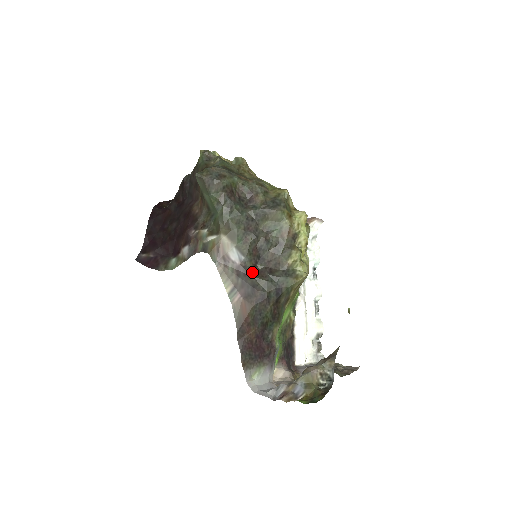
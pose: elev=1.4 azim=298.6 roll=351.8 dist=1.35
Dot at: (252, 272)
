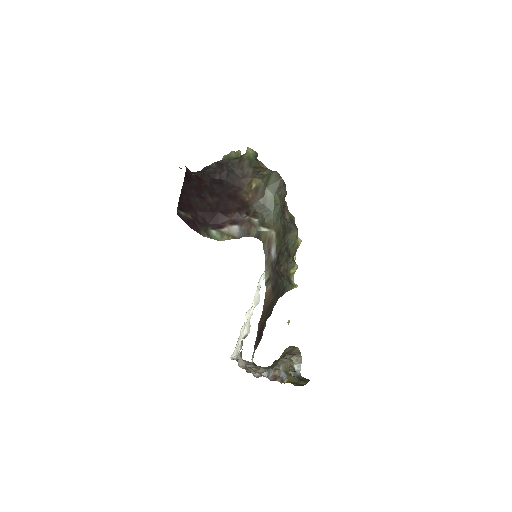
Dot at: occluded
